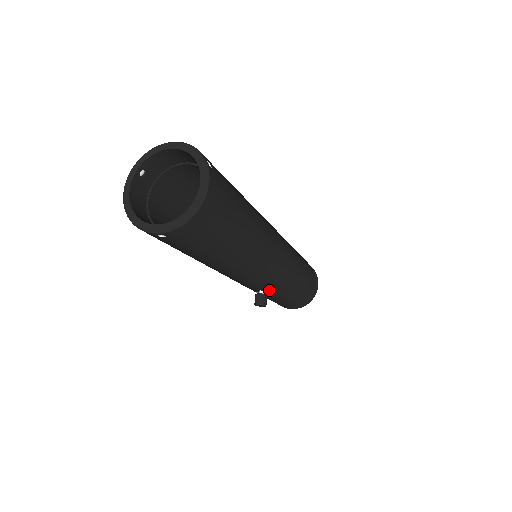
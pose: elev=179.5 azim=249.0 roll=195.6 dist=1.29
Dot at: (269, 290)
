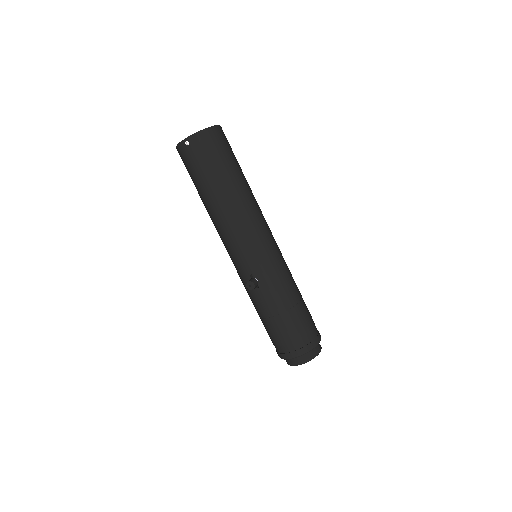
Dot at: (260, 277)
